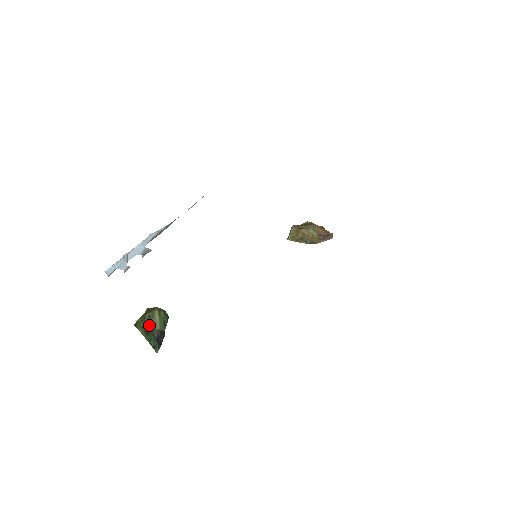
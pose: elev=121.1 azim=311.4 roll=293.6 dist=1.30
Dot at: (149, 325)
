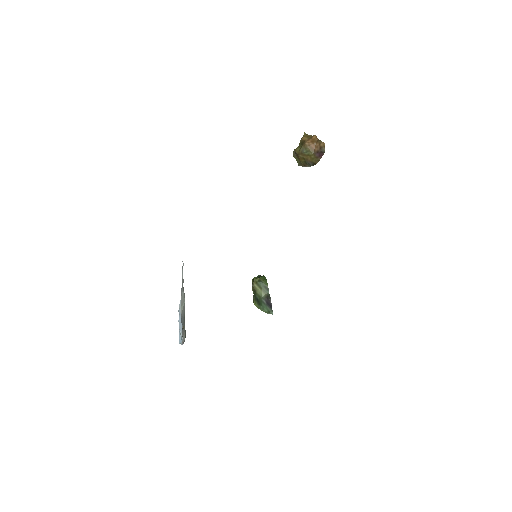
Dot at: (257, 297)
